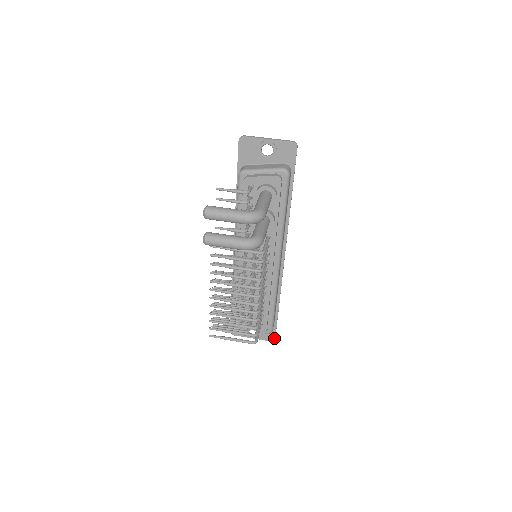
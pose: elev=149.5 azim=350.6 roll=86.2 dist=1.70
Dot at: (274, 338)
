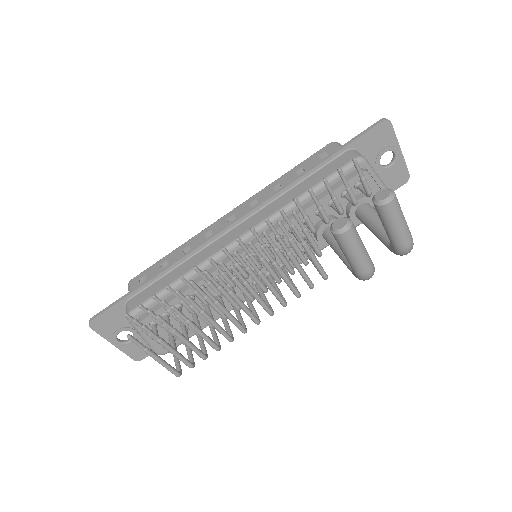
Dot at: (143, 358)
